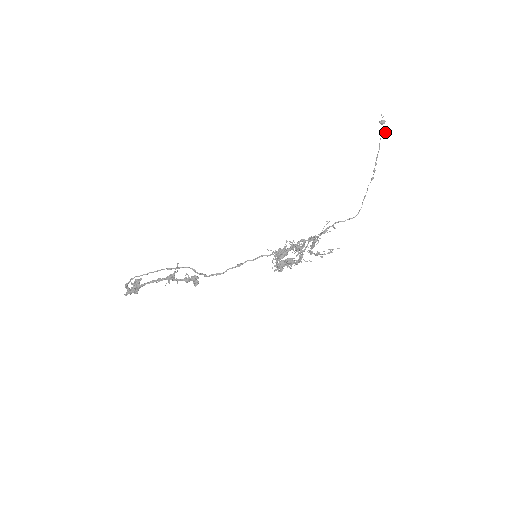
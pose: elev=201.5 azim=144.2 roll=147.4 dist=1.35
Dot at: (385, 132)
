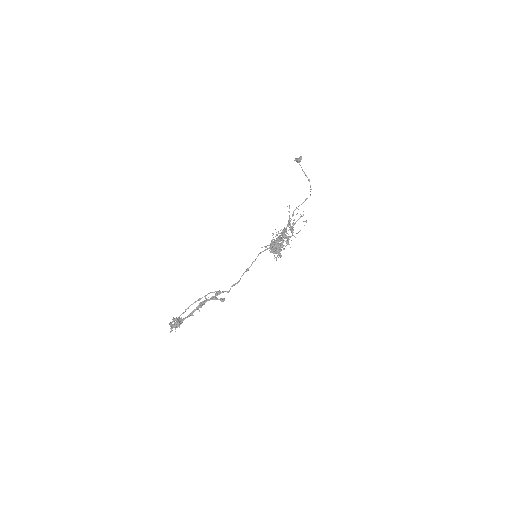
Dot at: (298, 159)
